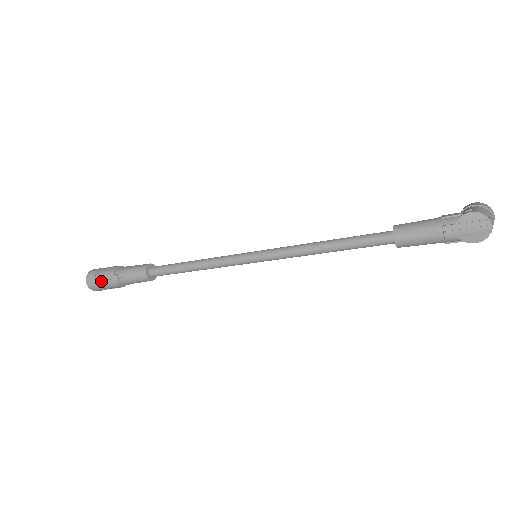
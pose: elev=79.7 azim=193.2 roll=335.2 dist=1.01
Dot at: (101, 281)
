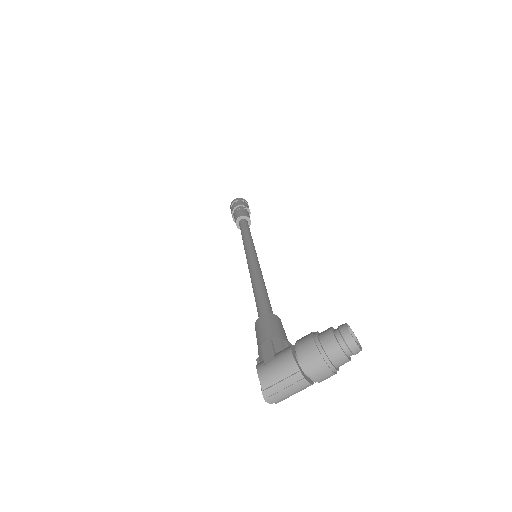
Dot at: occluded
